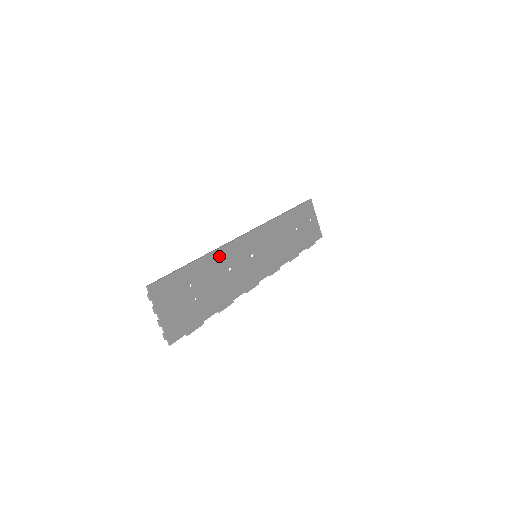
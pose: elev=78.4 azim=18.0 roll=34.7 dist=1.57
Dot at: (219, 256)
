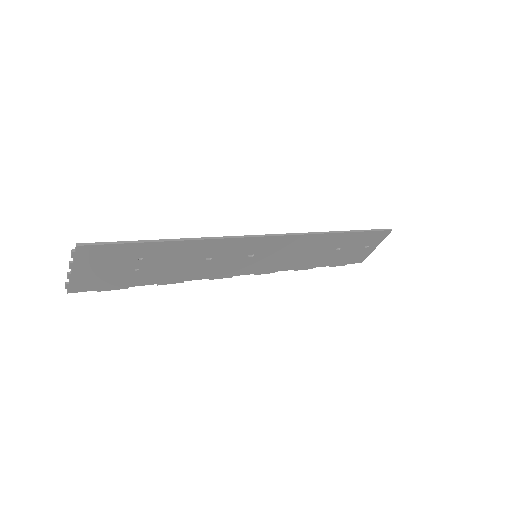
Dot at: (205, 245)
